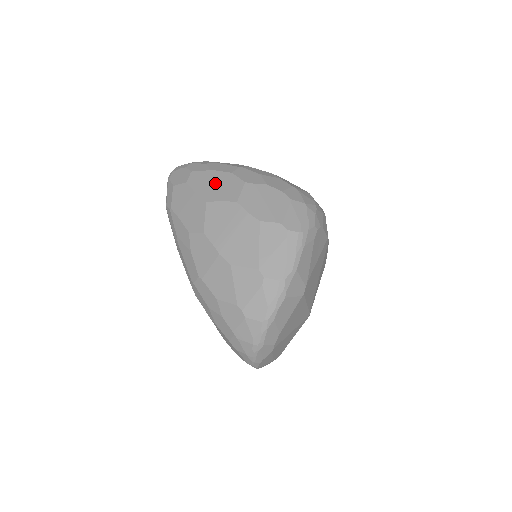
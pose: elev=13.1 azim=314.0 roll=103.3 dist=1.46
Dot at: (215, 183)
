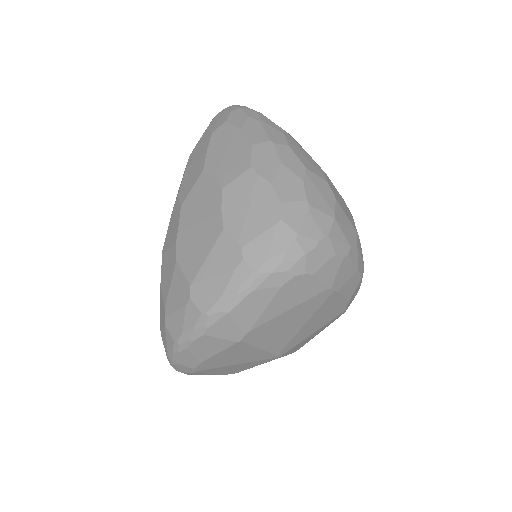
Dot at: (228, 150)
